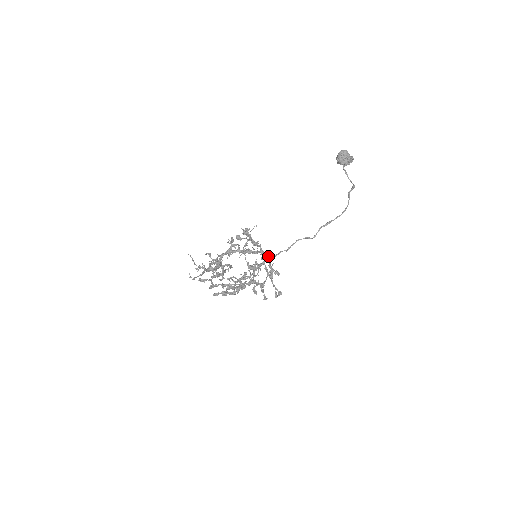
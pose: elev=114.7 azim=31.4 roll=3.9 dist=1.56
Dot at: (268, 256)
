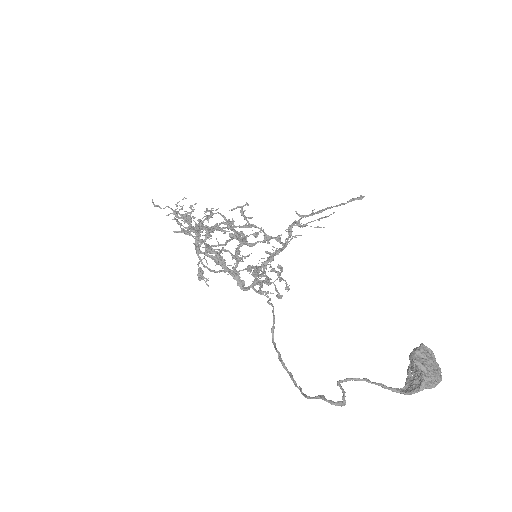
Dot at: (239, 281)
